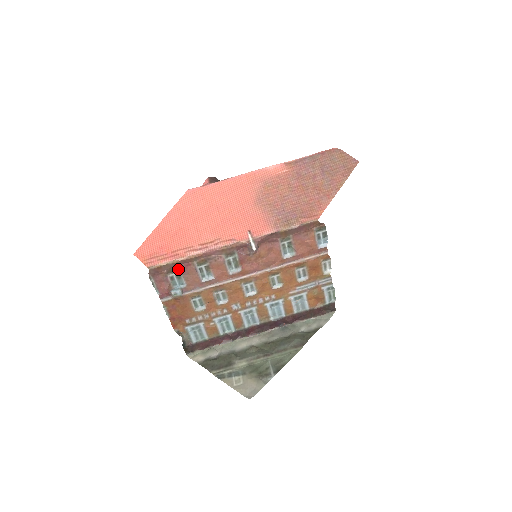
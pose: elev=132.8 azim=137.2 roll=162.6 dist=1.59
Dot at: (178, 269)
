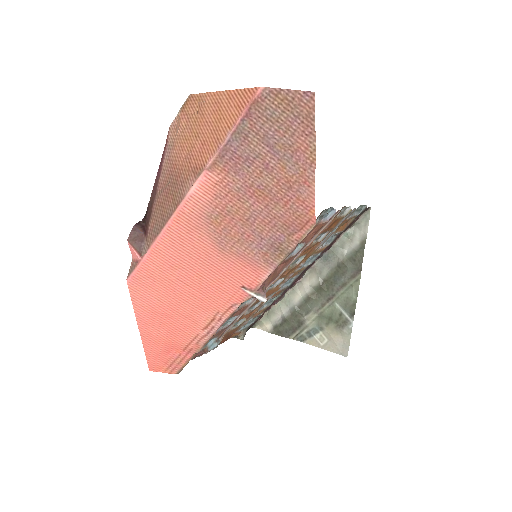
Dot at: occluded
